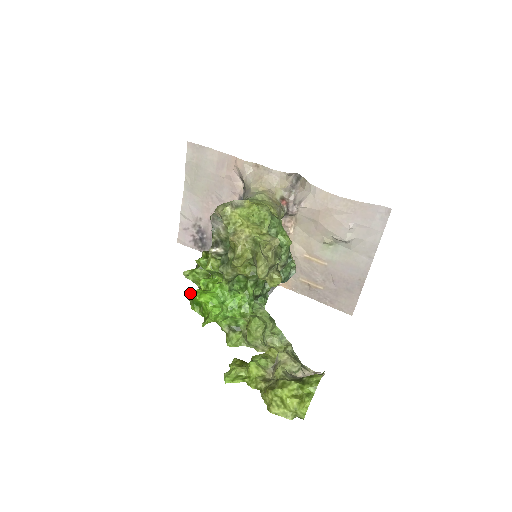
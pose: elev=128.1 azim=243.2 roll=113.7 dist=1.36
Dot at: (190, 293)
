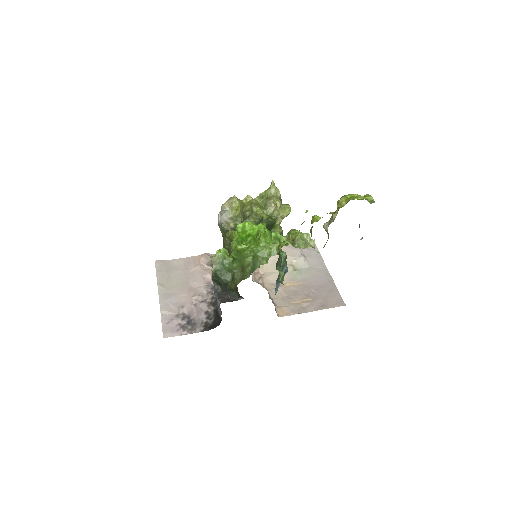
Dot at: (230, 246)
